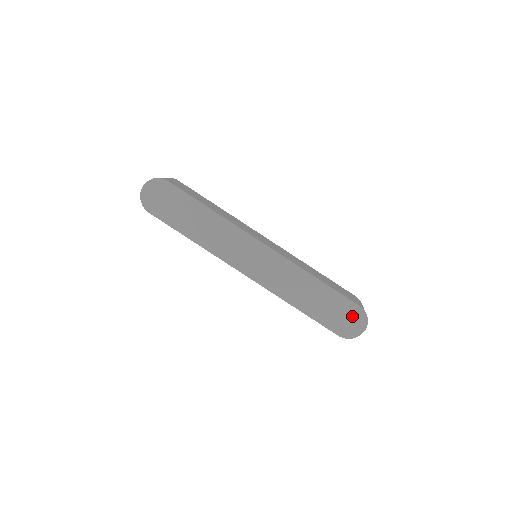
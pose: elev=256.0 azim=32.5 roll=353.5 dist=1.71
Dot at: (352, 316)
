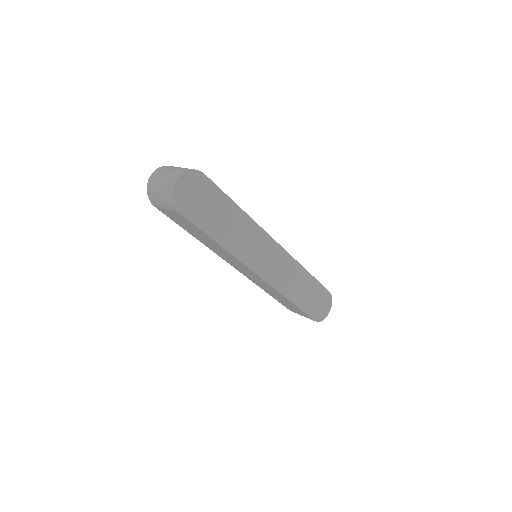
Dot at: (324, 301)
